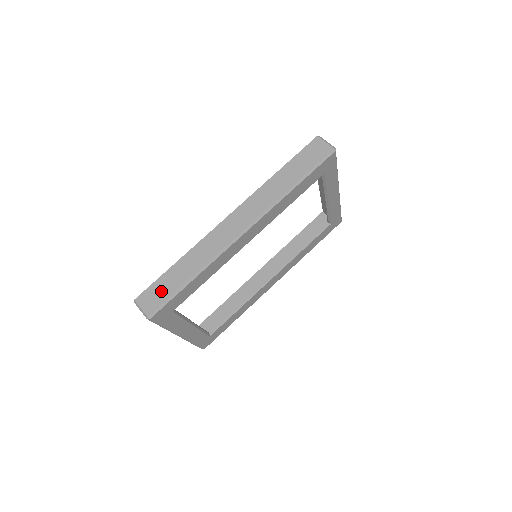
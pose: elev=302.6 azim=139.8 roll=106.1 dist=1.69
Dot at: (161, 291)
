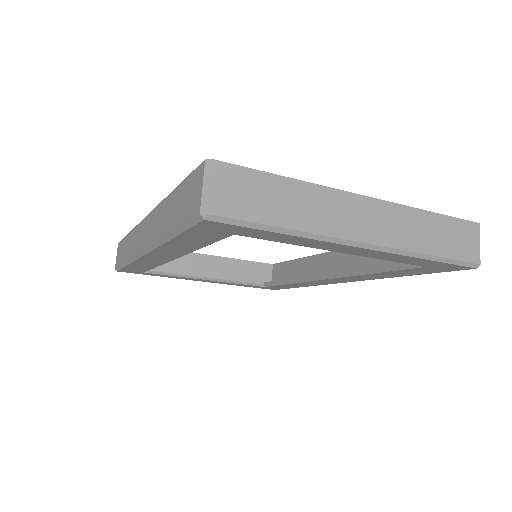
Dot at: (120, 253)
